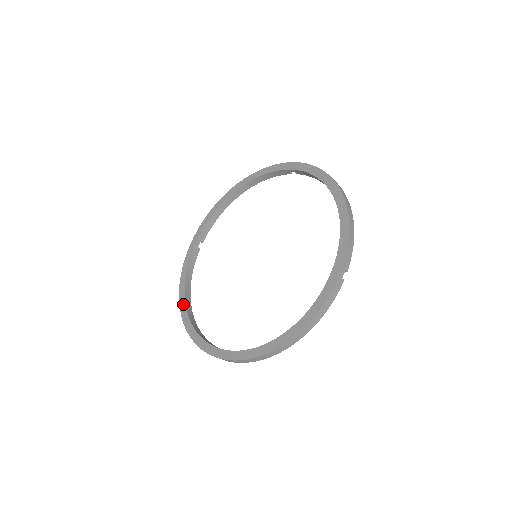
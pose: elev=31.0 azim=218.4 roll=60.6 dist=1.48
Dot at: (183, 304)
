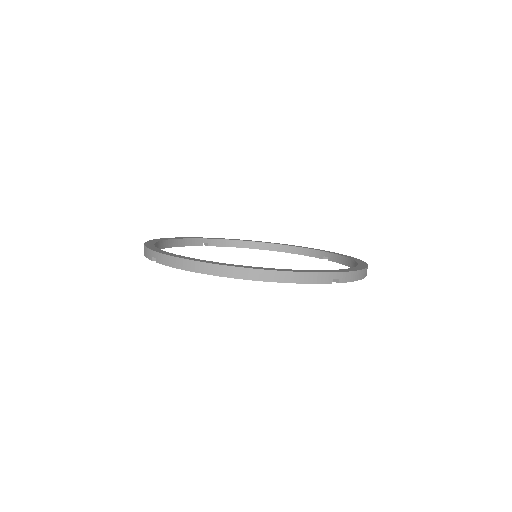
Dot at: (158, 240)
